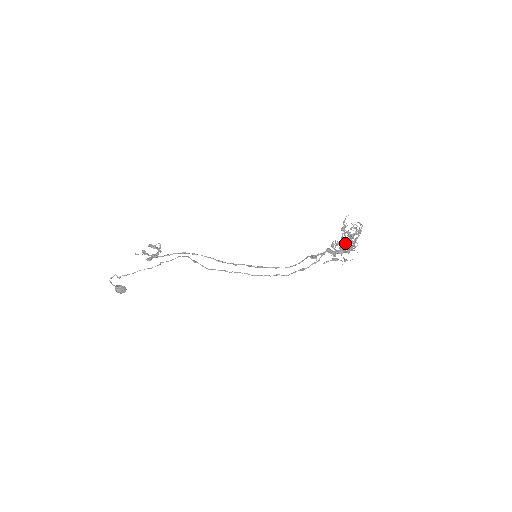
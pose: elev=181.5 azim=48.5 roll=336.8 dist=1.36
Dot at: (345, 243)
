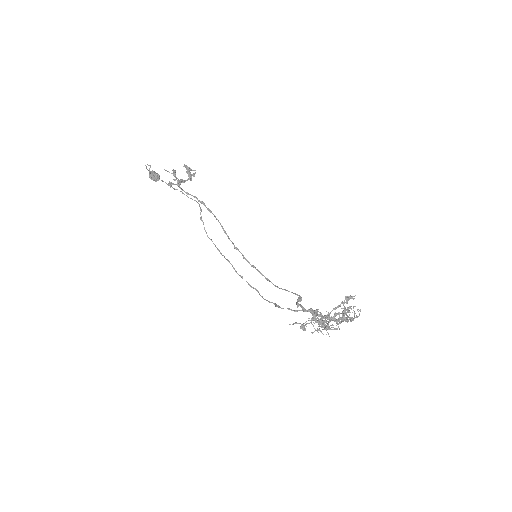
Dot at: (325, 322)
